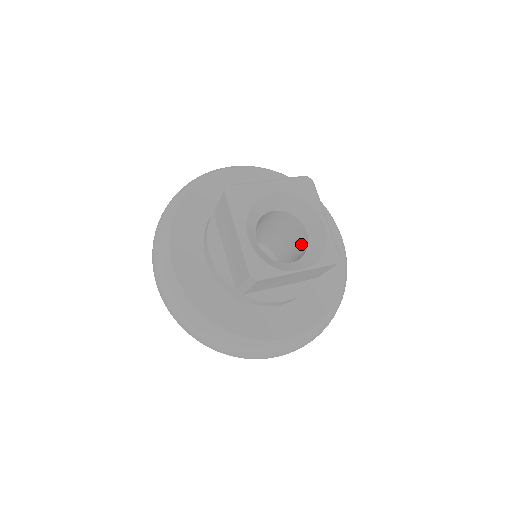
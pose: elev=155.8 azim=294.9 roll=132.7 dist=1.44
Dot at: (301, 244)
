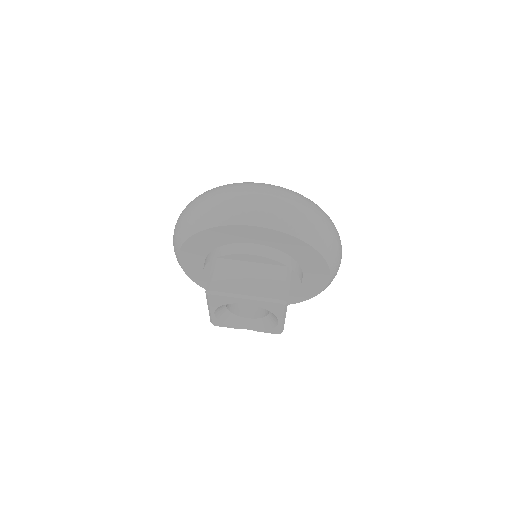
Dot at: occluded
